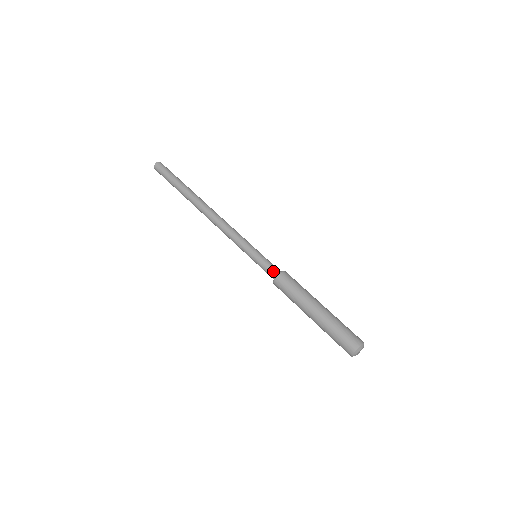
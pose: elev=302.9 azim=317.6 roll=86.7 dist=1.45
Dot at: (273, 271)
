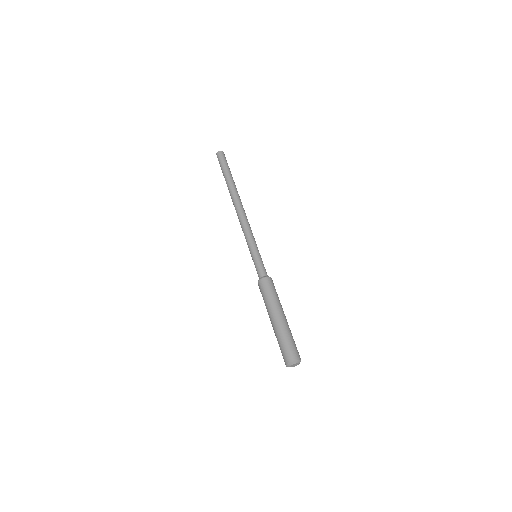
Dot at: (265, 272)
